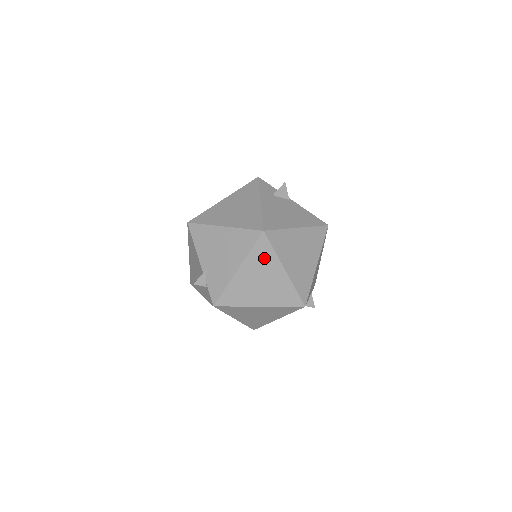
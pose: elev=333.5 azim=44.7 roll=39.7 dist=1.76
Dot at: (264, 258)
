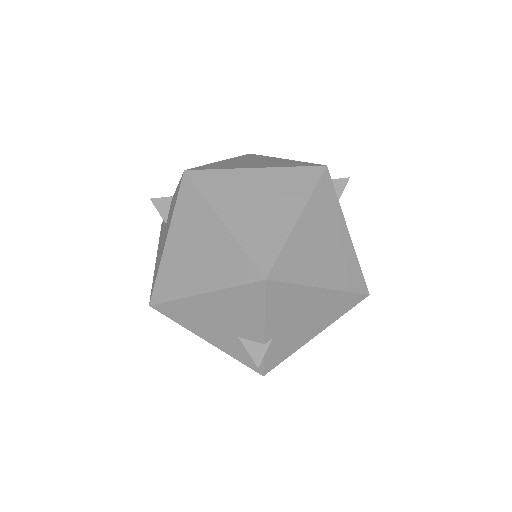
Dot at: occluded
